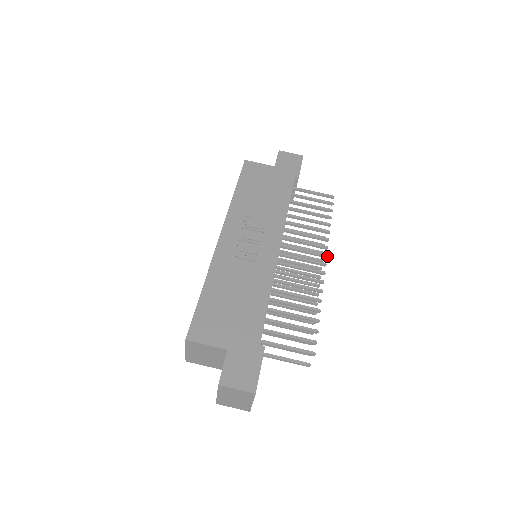
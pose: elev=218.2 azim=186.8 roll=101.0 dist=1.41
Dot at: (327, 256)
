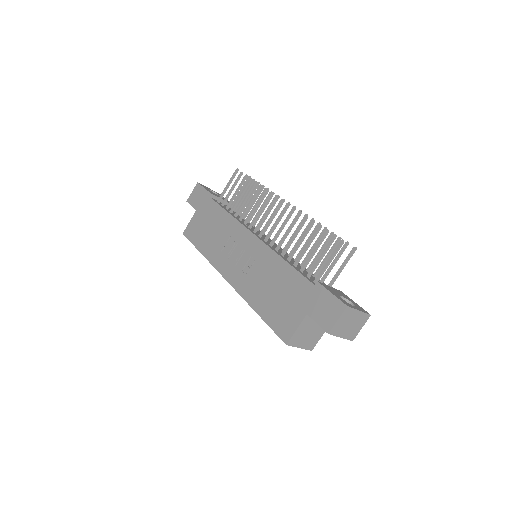
Dot at: (277, 196)
